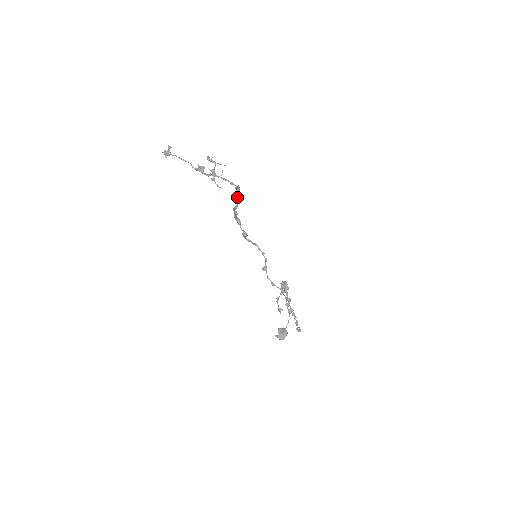
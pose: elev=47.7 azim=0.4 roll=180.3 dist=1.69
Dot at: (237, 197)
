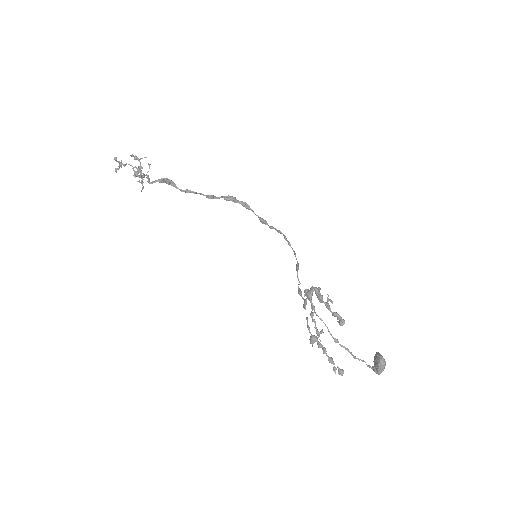
Dot at: occluded
